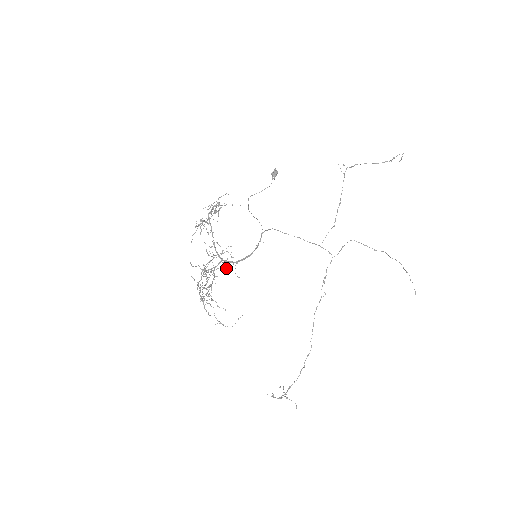
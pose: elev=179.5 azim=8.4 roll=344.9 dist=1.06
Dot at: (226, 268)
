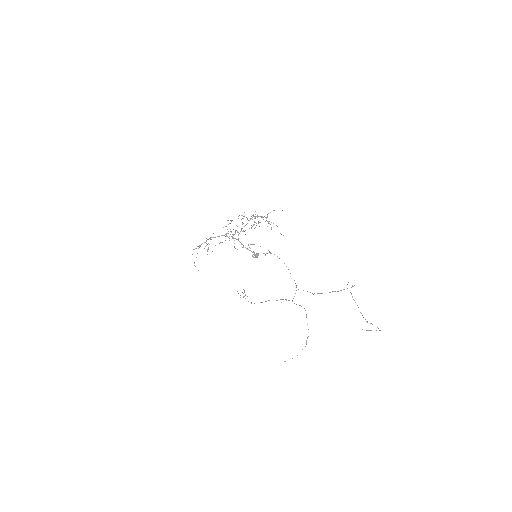
Dot at: occluded
